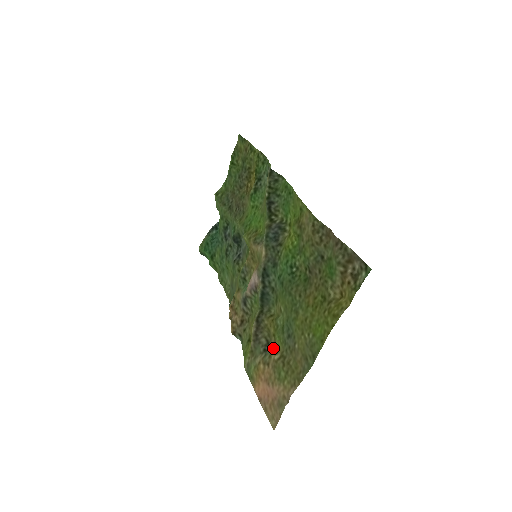
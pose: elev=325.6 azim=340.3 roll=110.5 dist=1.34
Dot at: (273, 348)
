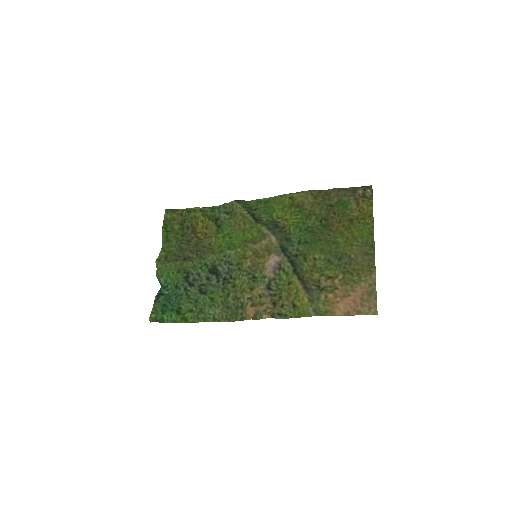
Dot at: (330, 280)
